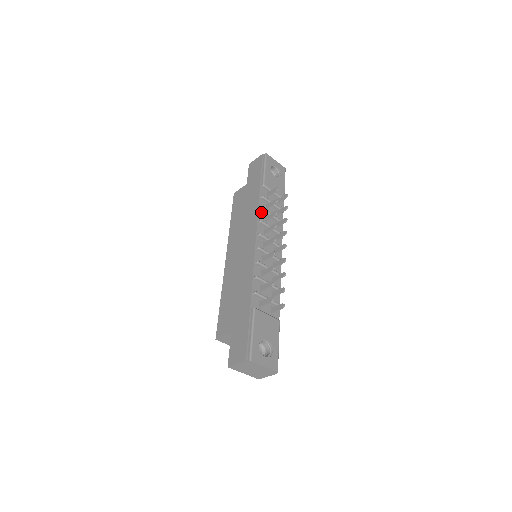
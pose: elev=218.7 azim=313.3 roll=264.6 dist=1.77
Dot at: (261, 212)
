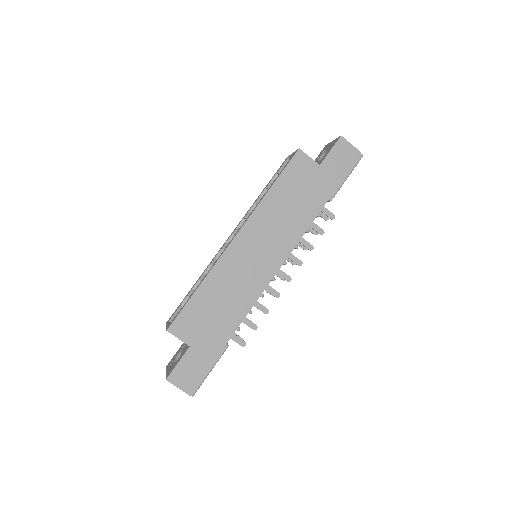
Dot at: (304, 232)
